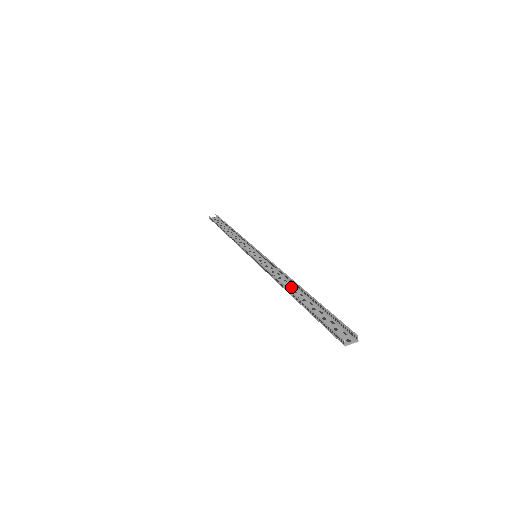
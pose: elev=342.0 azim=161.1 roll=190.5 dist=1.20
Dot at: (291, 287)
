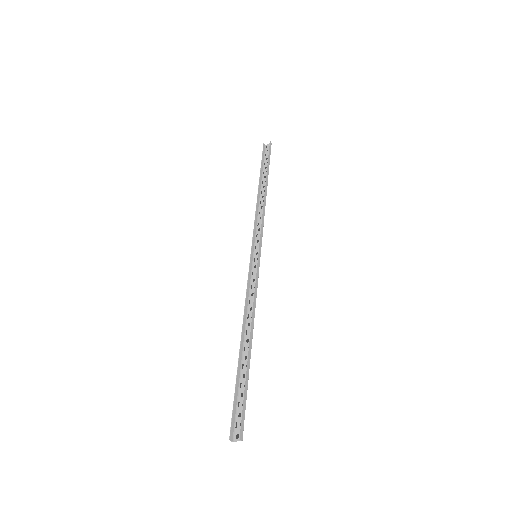
Dot at: (249, 330)
